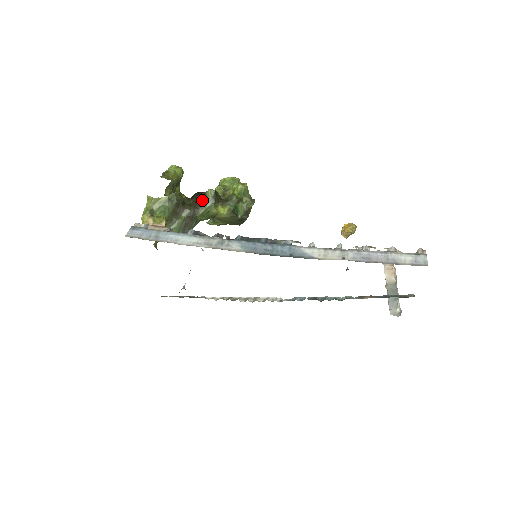
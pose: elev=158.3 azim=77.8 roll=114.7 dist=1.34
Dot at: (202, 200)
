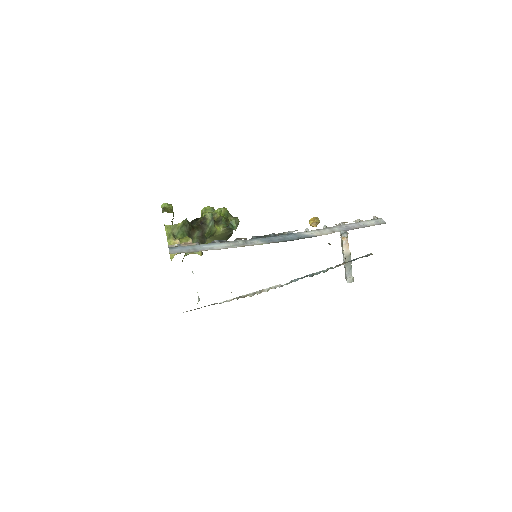
Dot at: (204, 222)
